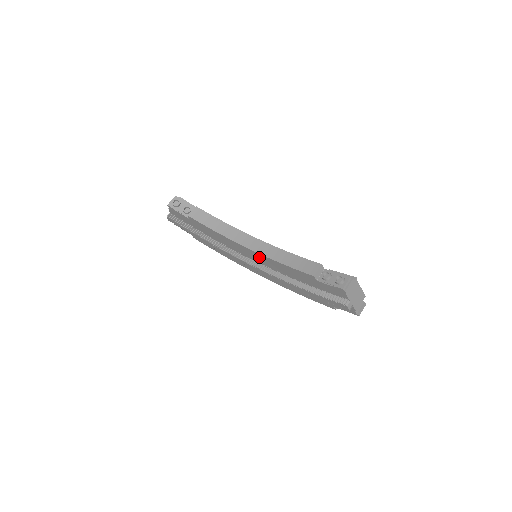
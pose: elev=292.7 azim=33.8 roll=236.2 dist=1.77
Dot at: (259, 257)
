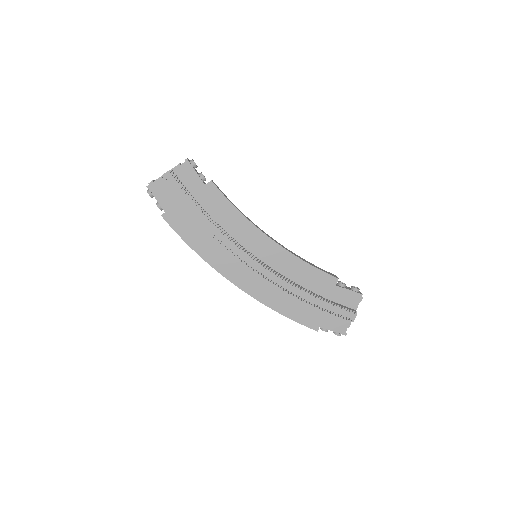
Dot at: (275, 252)
